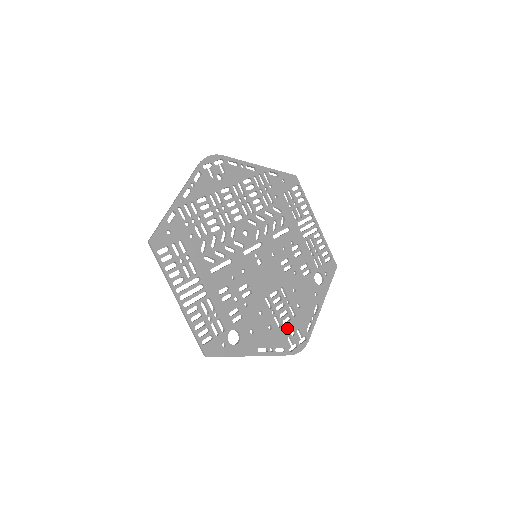
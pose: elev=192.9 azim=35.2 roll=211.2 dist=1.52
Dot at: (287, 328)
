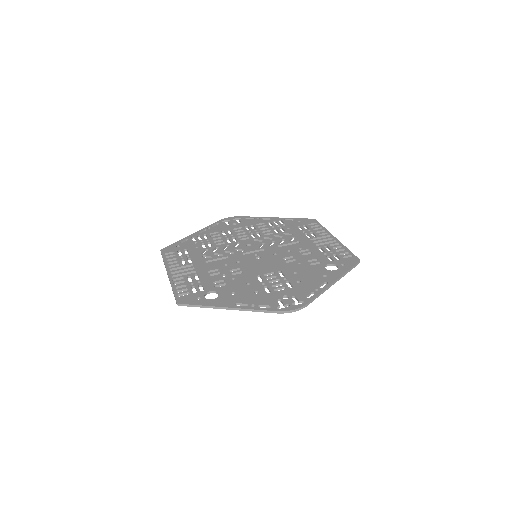
Dot at: (278, 294)
